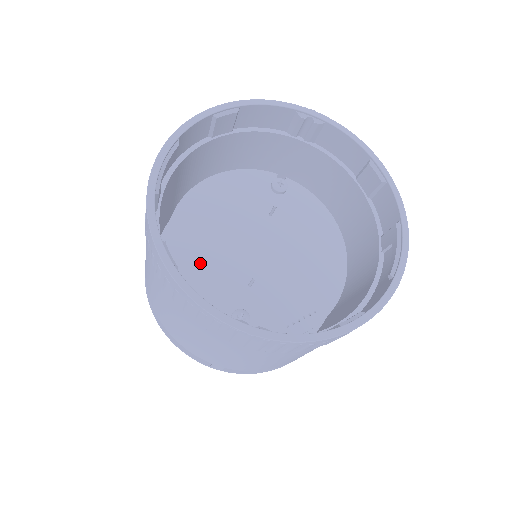
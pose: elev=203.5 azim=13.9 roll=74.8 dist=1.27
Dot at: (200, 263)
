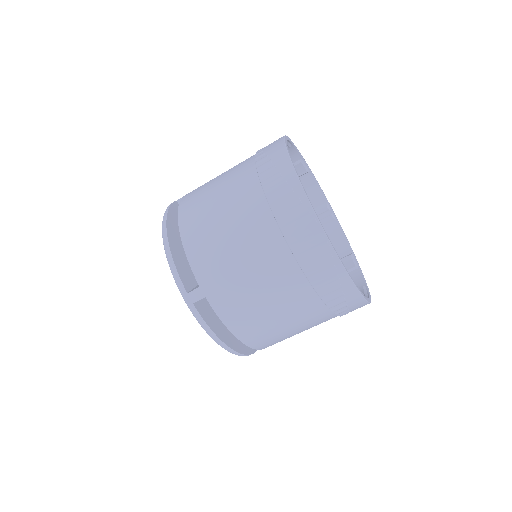
Dot at: occluded
